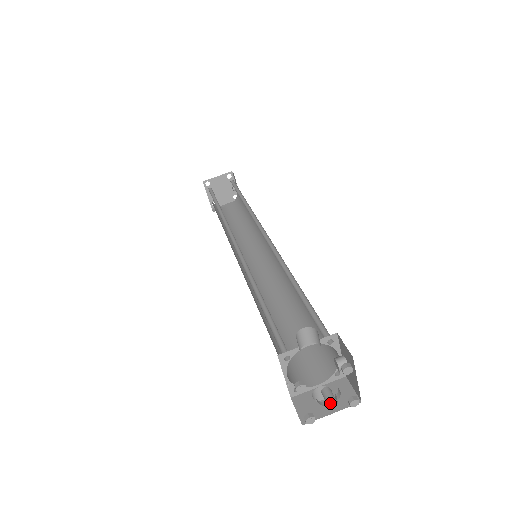
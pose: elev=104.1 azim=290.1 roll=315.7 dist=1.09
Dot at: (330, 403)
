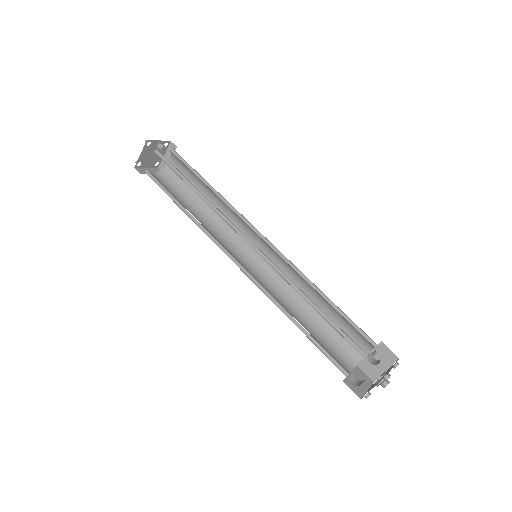
Dot at: (385, 382)
